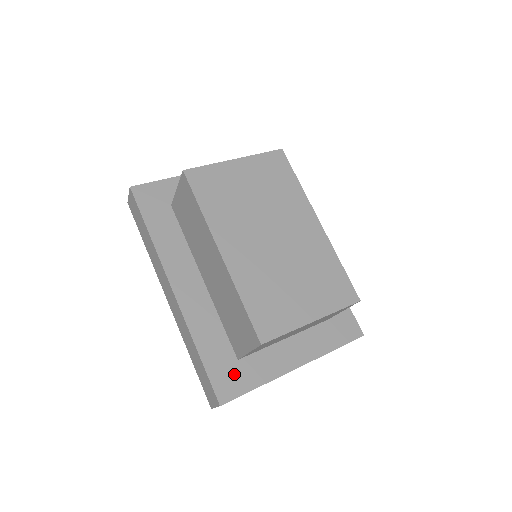
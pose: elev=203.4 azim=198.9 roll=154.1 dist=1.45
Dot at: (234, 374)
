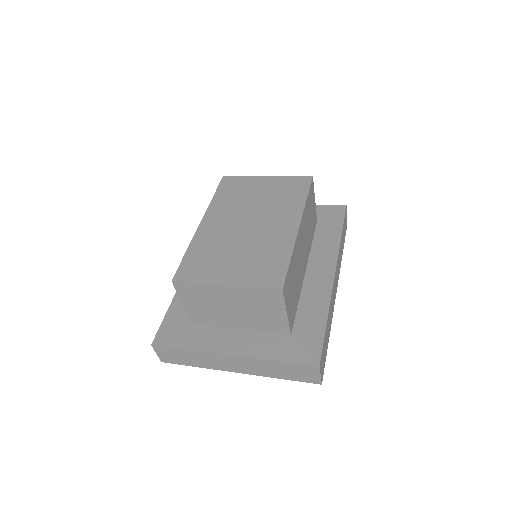
Dot at: (179, 331)
